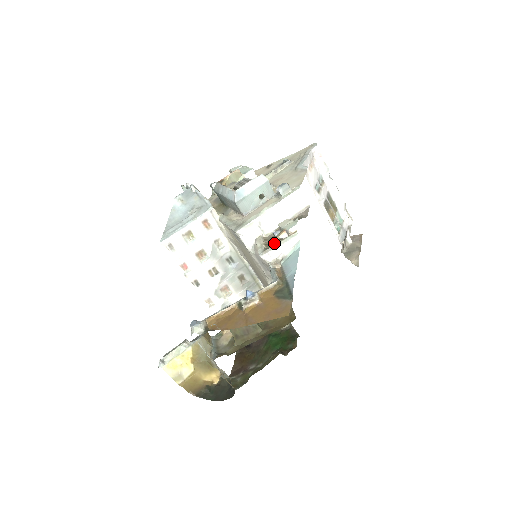
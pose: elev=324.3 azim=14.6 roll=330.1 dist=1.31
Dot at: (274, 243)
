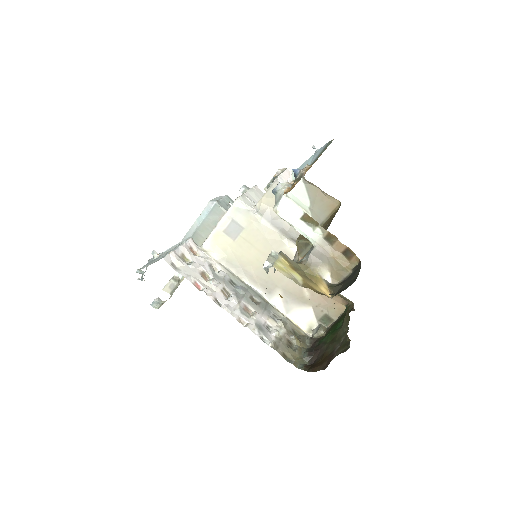
Dot at: (277, 175)
